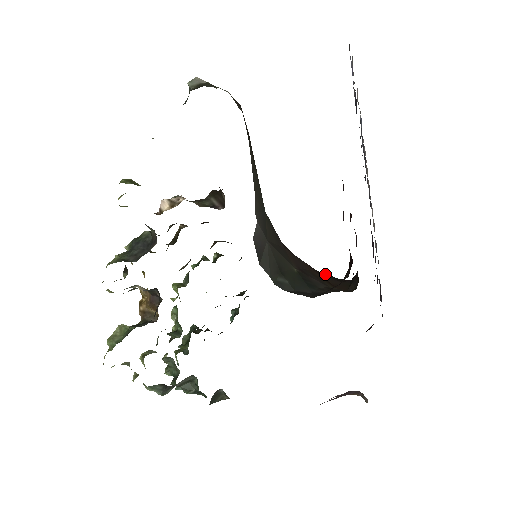
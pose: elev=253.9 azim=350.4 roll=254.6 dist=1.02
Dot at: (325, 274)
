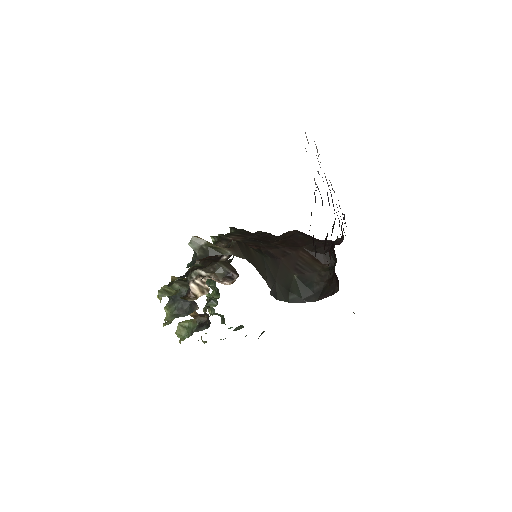
Dot at: (308, 247)
